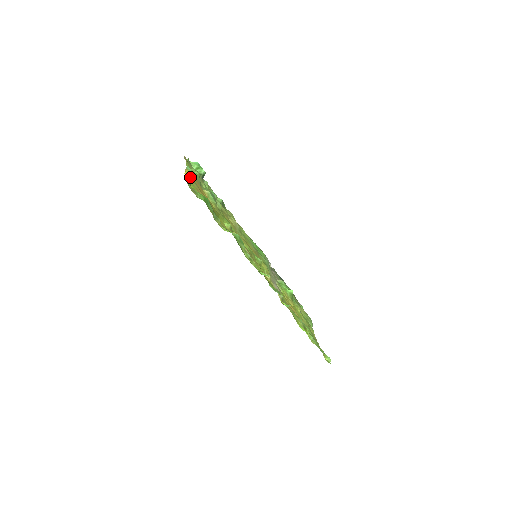
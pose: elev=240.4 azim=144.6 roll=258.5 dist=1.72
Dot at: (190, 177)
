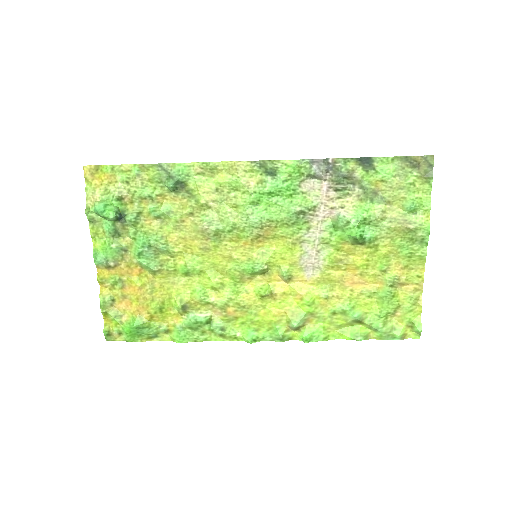
Dot at: (107, 283)
